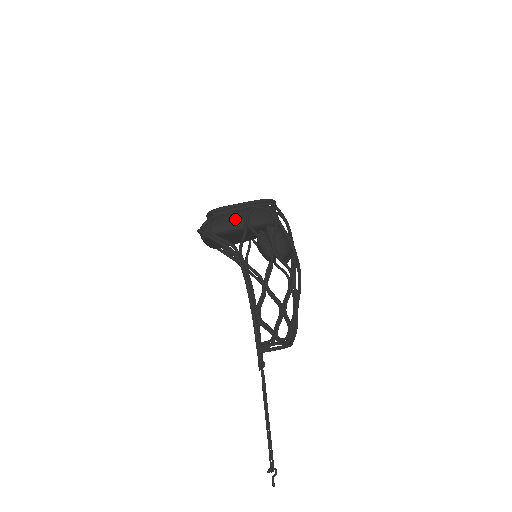
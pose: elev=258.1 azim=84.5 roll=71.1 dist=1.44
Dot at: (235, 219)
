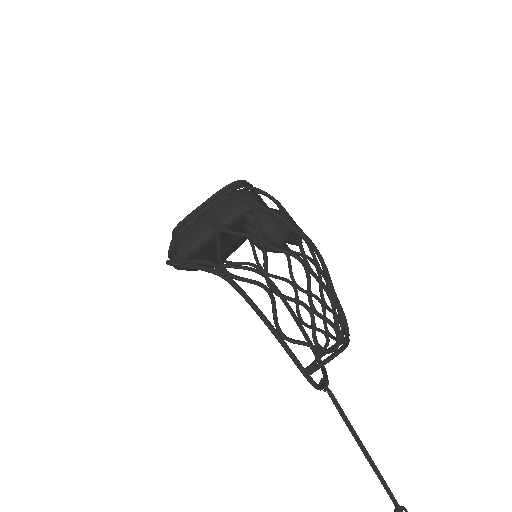
Dot at: (201, 228)
